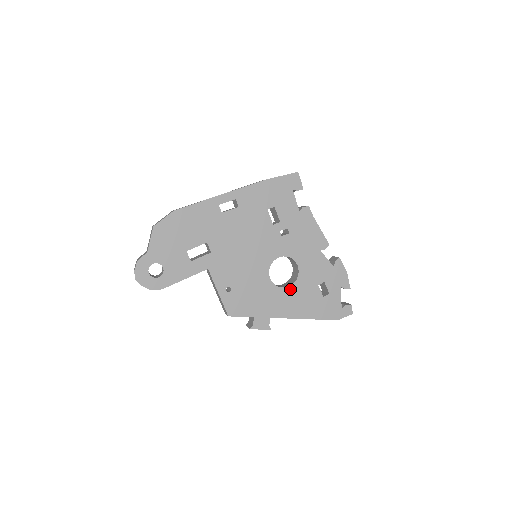
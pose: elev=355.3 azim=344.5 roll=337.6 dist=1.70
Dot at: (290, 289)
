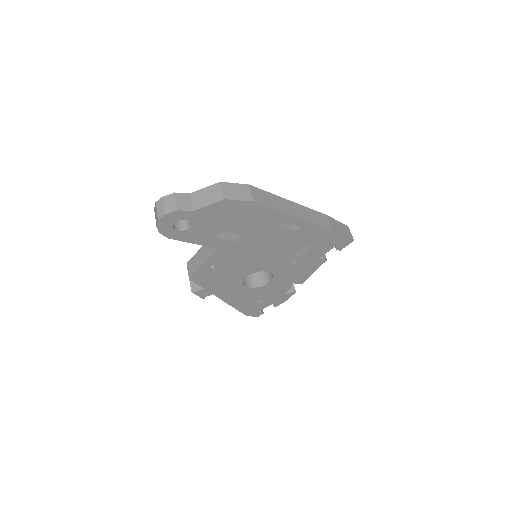
Dot at: (247, 289)
